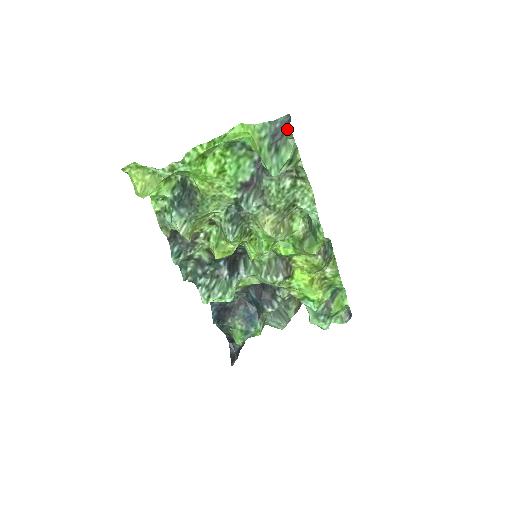
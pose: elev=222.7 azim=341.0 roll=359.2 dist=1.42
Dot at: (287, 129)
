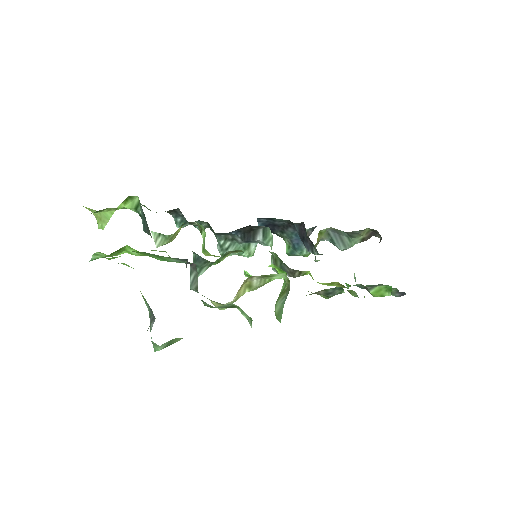
Dot at: occluded
